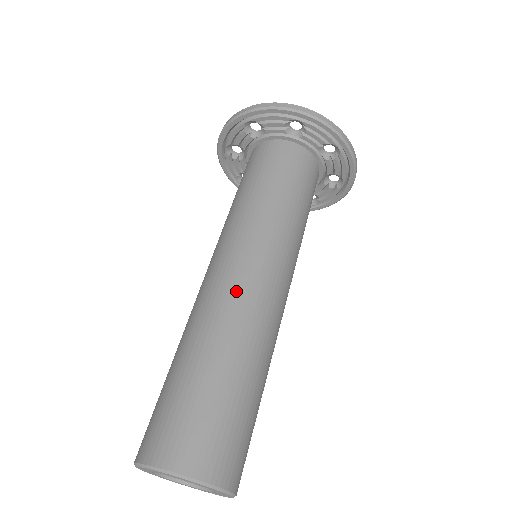
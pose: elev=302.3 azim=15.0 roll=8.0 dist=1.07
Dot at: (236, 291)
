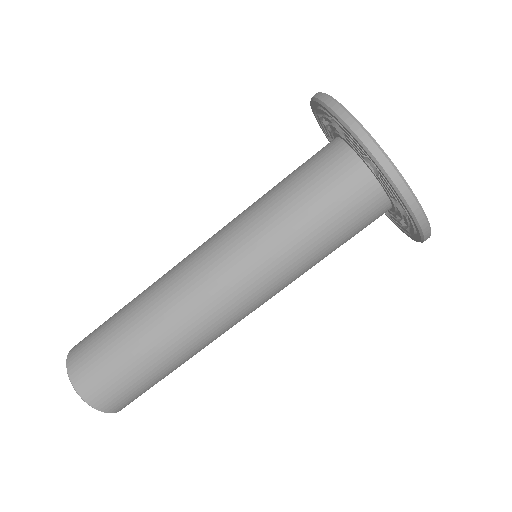
Dot at: (190, 298)
